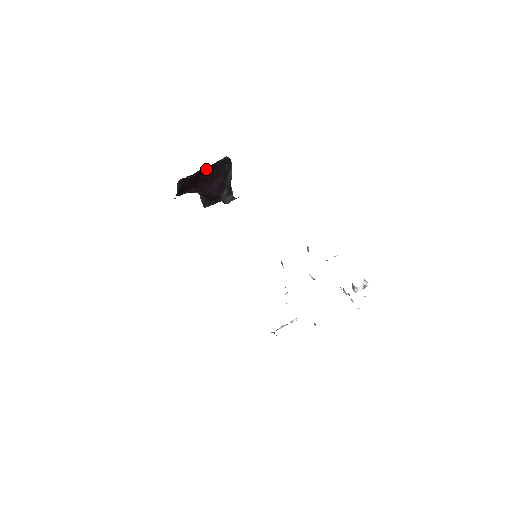
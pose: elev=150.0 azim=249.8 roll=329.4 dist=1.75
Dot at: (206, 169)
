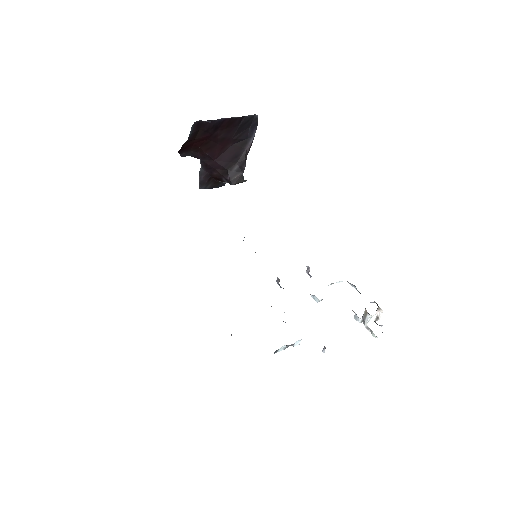
Dot at: (228, 122)
